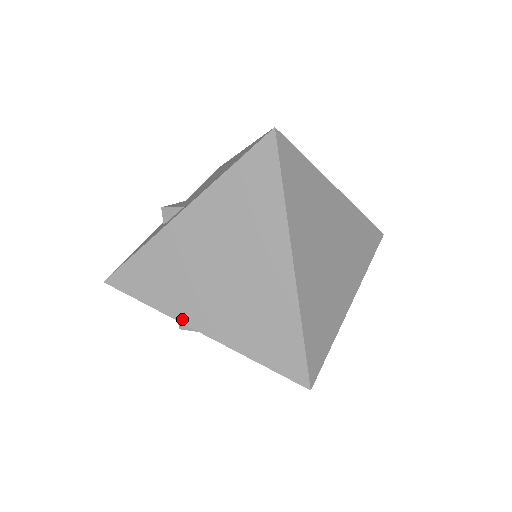
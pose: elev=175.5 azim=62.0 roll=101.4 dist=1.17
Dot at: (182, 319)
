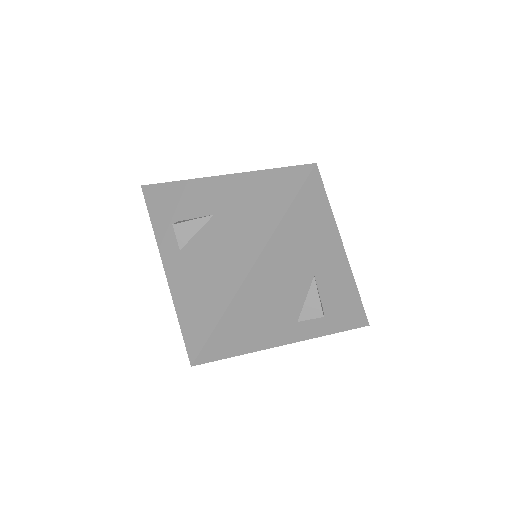
Dot at: (204, 178)
